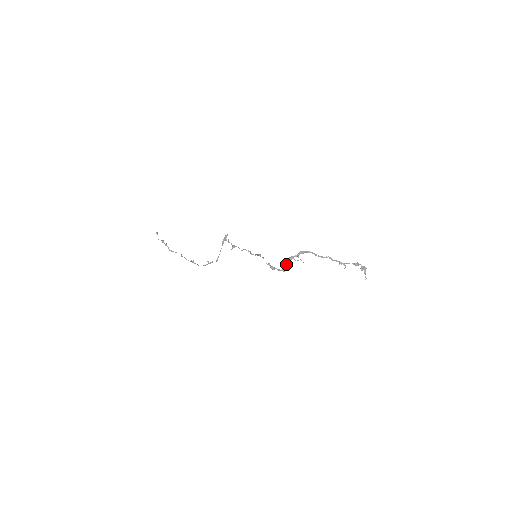
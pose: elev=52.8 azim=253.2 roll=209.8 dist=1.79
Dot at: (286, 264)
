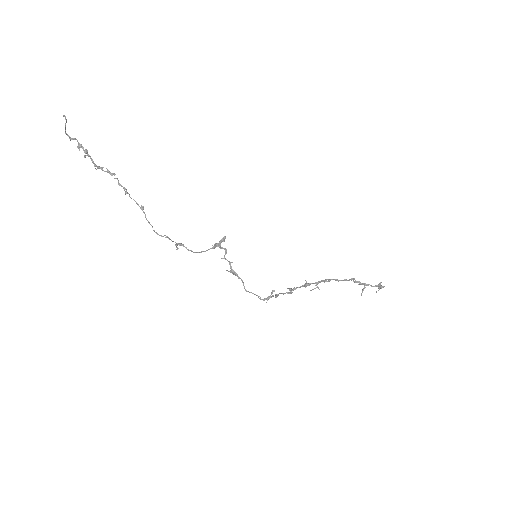
Dot at: (296, 288)
